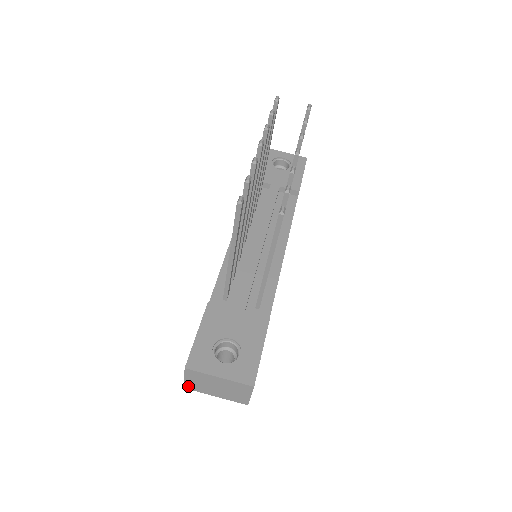
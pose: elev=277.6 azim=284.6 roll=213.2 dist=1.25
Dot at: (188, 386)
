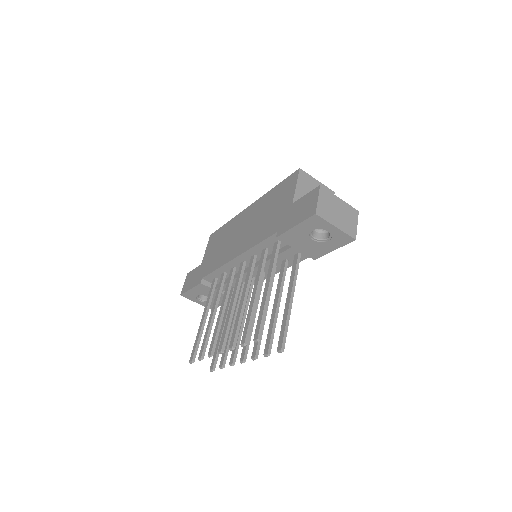
Dot at: occluded
